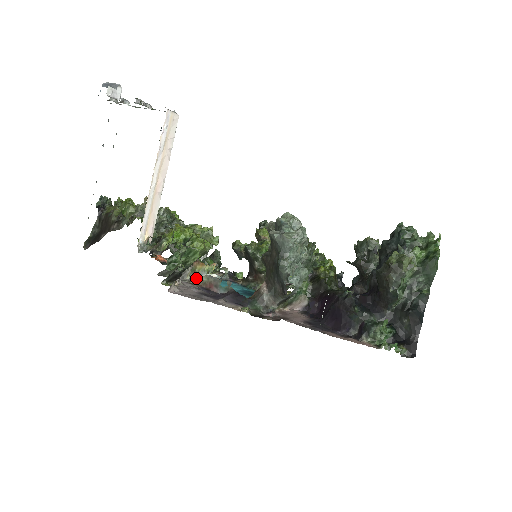
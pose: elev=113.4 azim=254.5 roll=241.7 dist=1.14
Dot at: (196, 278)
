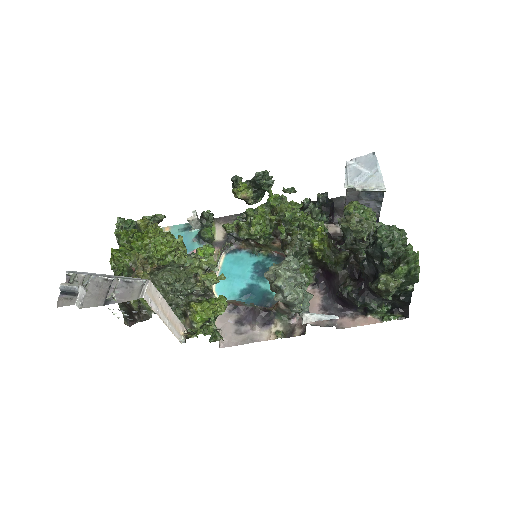
Dot at: occluded
